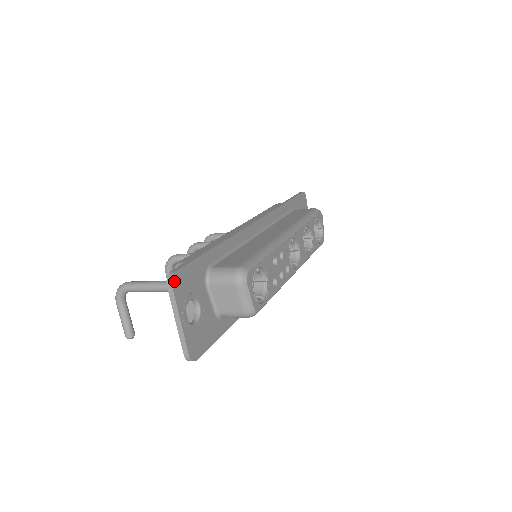
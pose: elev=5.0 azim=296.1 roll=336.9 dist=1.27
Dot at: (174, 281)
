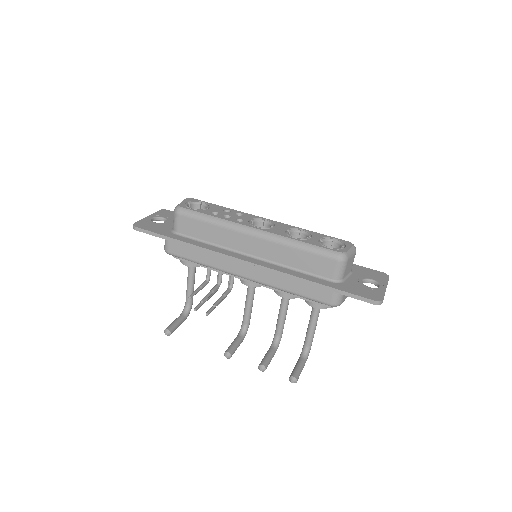
Dot at: (163, 211)
